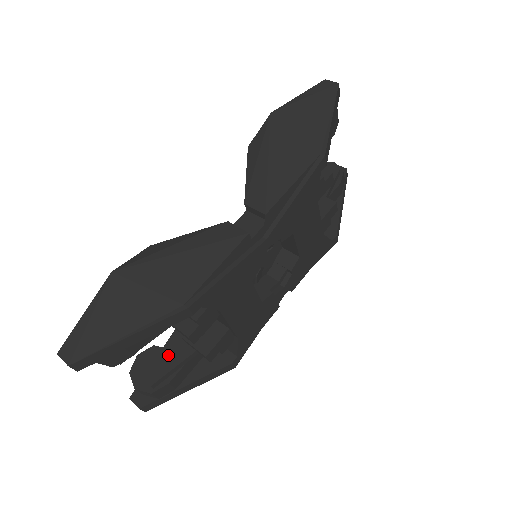
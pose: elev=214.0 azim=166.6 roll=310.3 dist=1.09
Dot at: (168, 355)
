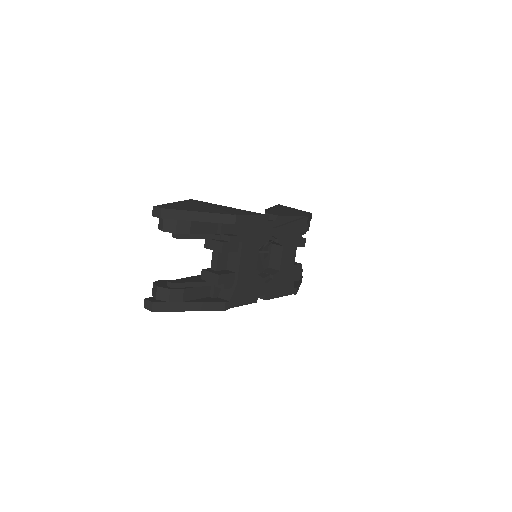
Dot at: (186, 279)
